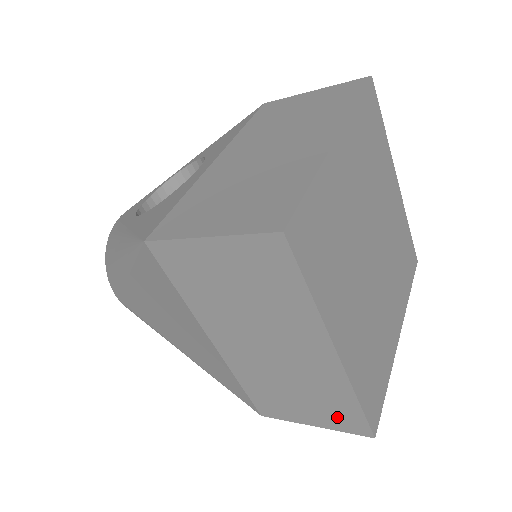
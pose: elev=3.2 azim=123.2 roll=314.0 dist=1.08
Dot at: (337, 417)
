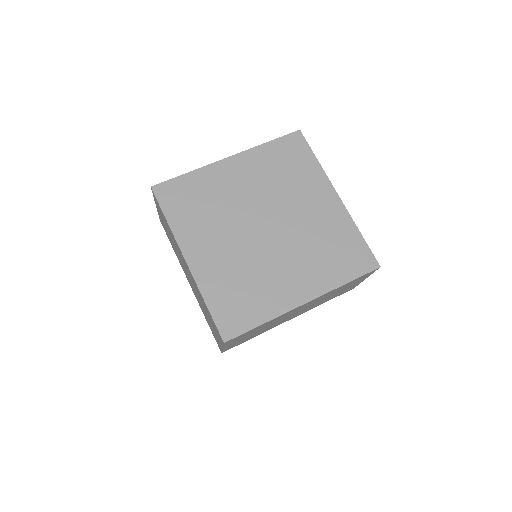
Dot at: (215, 328)
